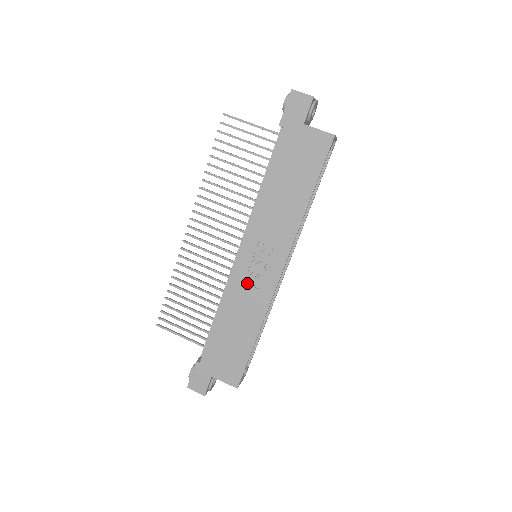
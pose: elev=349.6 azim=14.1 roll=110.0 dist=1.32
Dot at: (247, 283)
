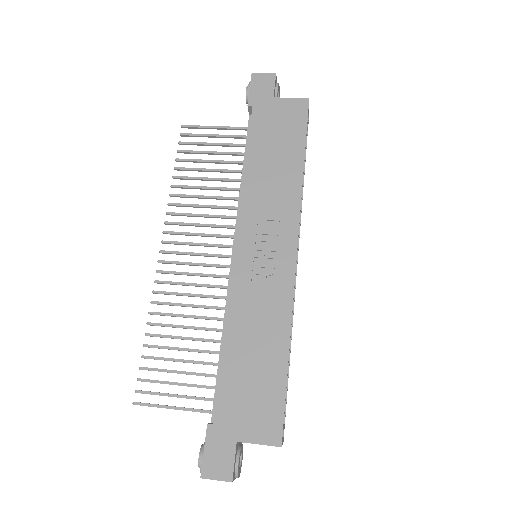
Dot at: (255, 281)
